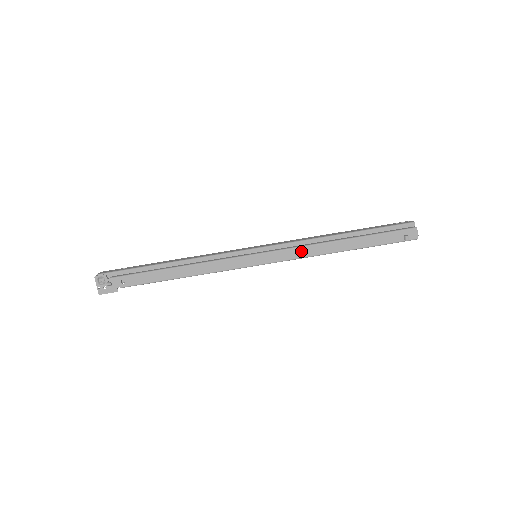
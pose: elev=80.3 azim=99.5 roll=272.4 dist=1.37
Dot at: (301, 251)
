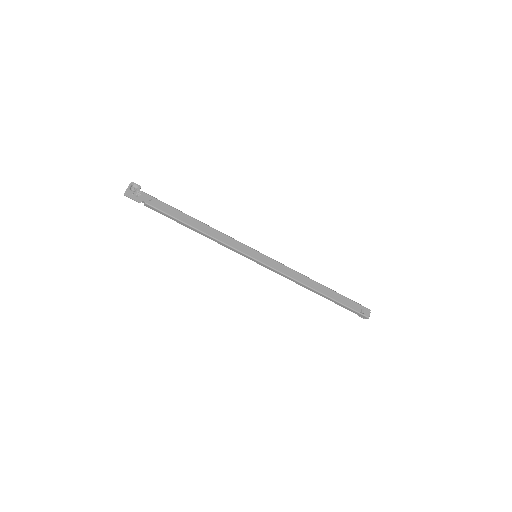
Dot at: (291, 272)
